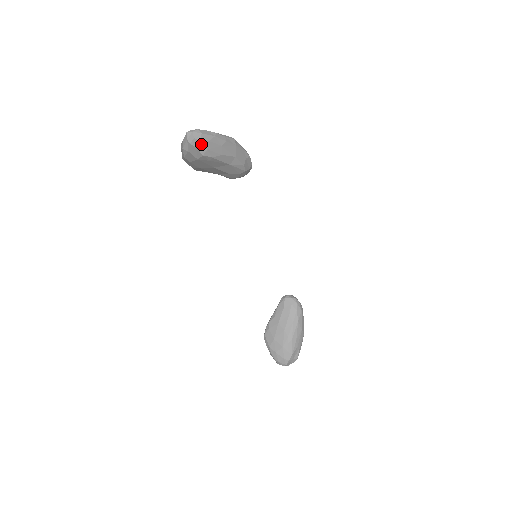
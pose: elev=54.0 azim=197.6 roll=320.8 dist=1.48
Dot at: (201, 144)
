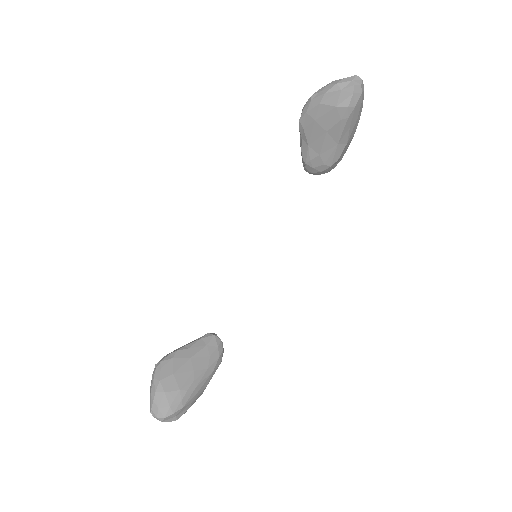
Dot at: (358, 96)
